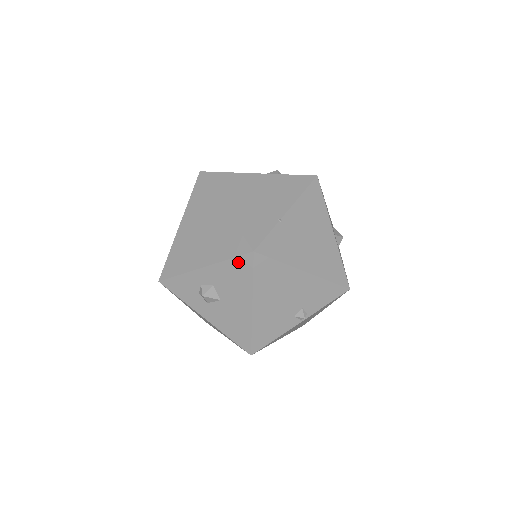
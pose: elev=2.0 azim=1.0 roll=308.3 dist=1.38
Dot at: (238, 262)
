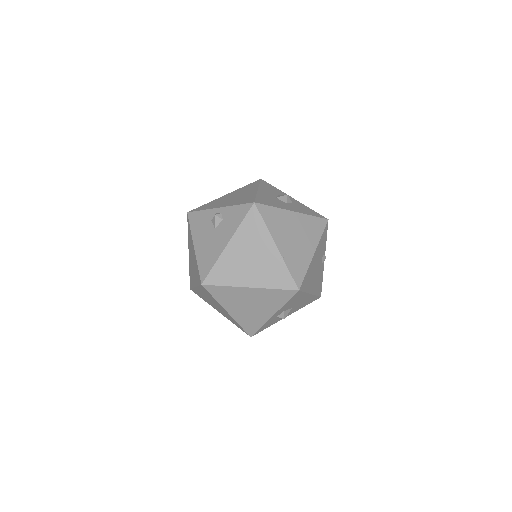
Dot at: (293, 298)
